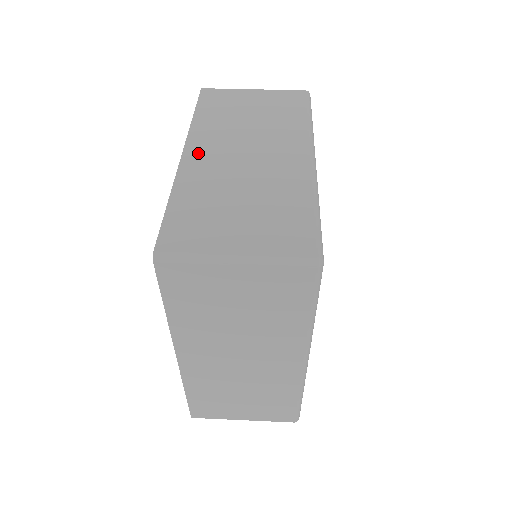
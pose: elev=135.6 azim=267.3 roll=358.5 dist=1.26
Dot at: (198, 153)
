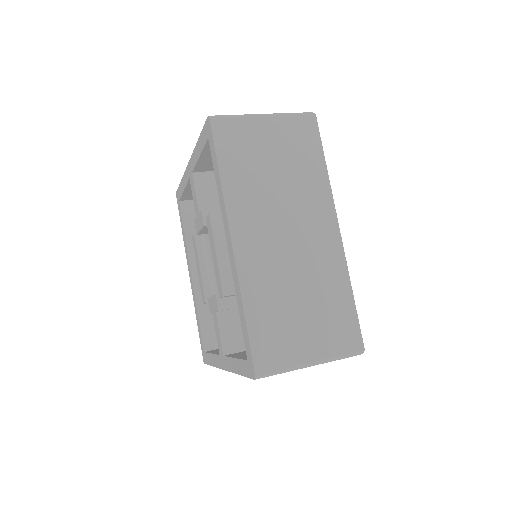
Dot at: occluded
